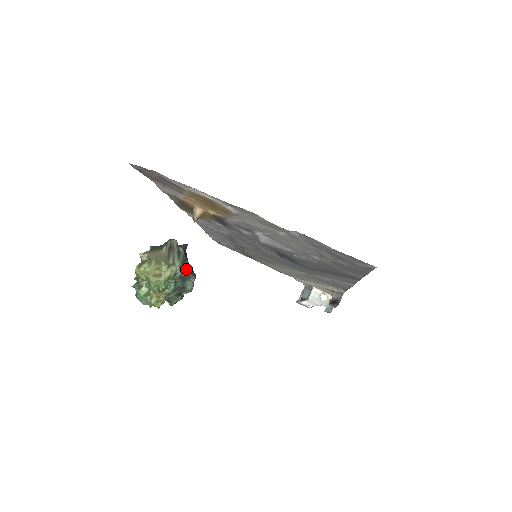
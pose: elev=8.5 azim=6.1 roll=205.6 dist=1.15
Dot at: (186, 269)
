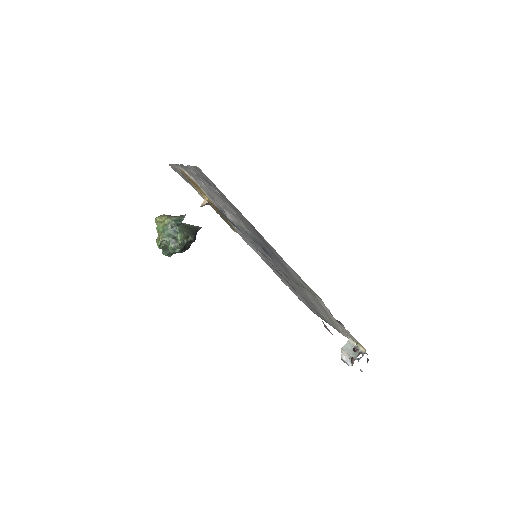
Dot at: (176, 222)
